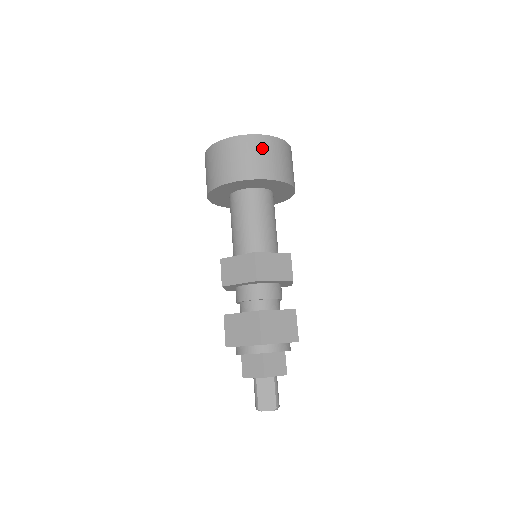
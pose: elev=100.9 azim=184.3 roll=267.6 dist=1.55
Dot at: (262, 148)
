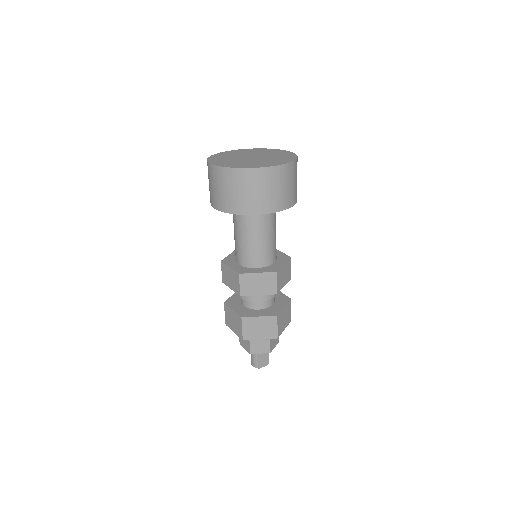
Dot at: (290, 177)
